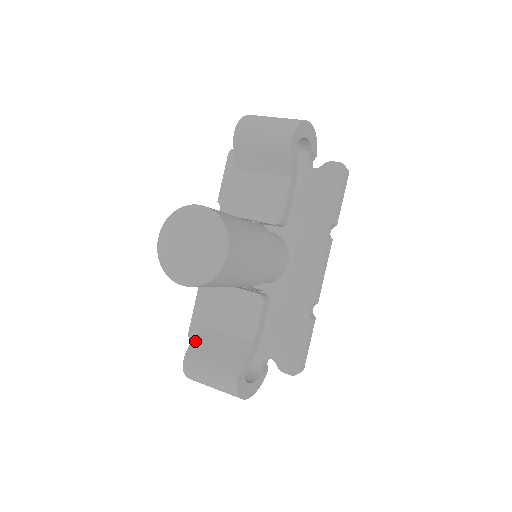
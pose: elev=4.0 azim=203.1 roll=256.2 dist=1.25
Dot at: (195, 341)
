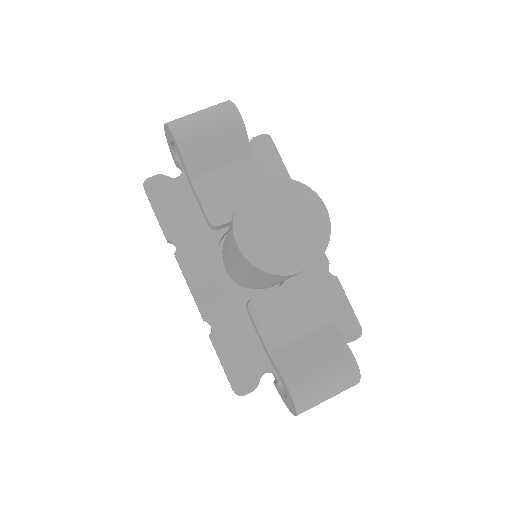
Dot at: (281, 368)
